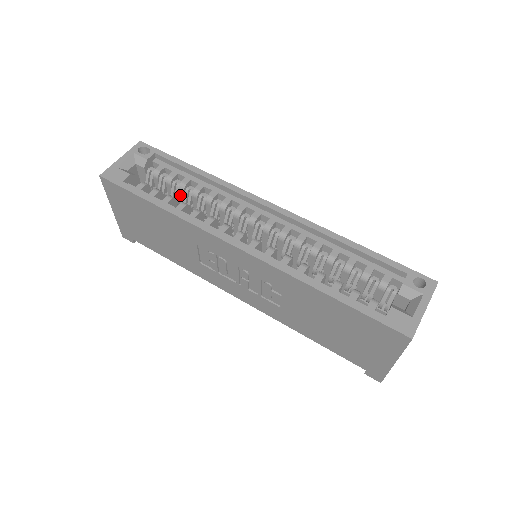
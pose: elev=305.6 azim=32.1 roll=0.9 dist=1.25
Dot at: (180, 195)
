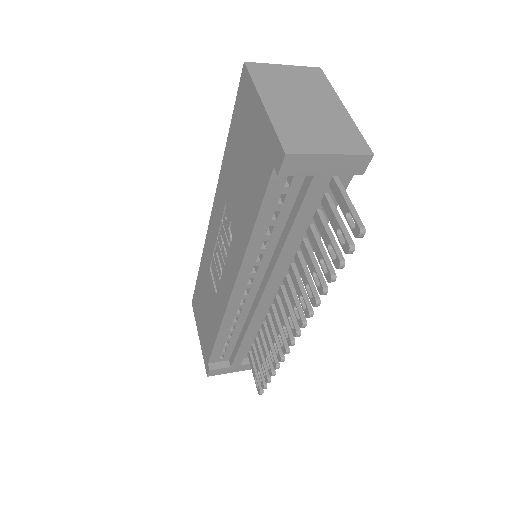
Dot at: occluded
